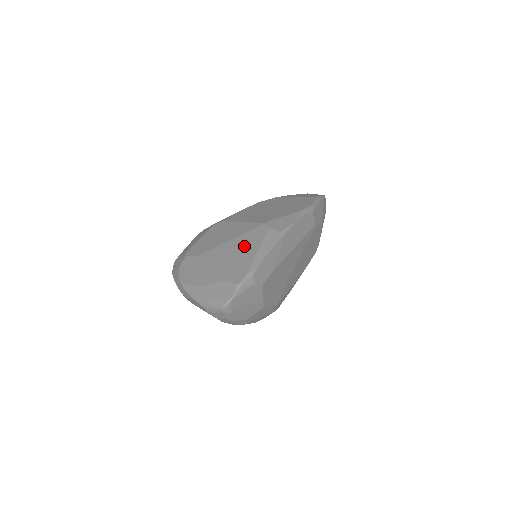
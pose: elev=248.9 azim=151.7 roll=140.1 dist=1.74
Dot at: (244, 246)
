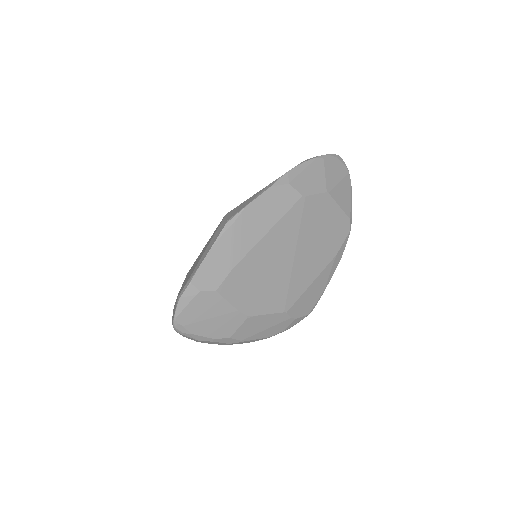
Dot at: occluded
